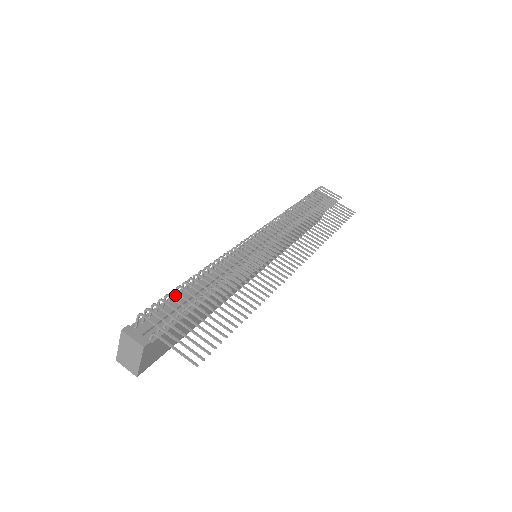
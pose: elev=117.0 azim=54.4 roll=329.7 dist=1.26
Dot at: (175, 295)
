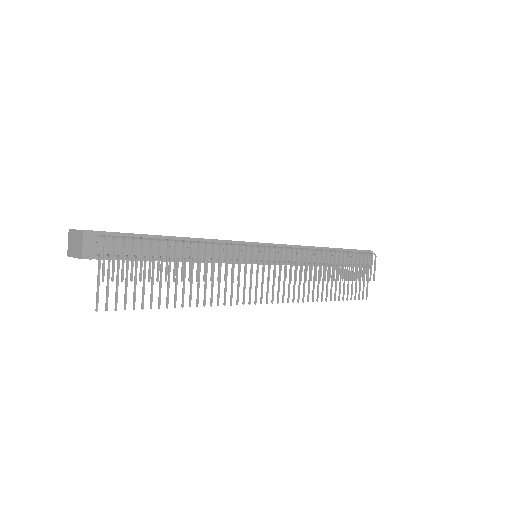
Dot at: (153, 239)
